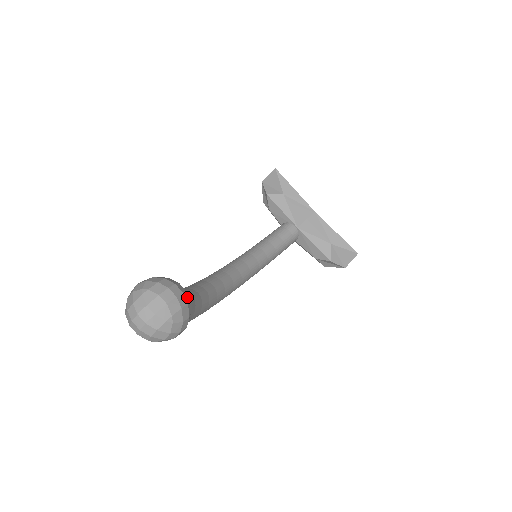
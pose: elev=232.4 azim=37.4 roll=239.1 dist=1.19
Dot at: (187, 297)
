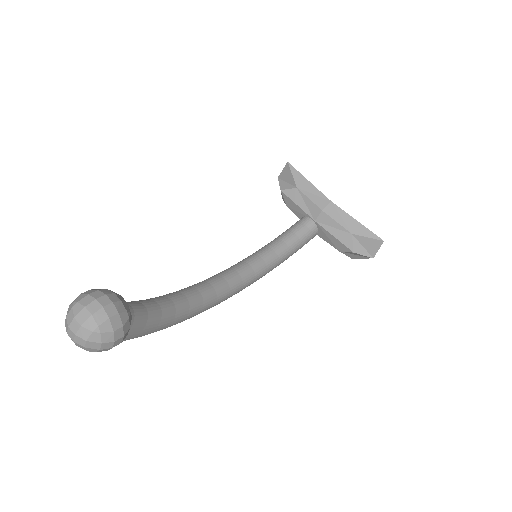
Dot at: (120, 306)
